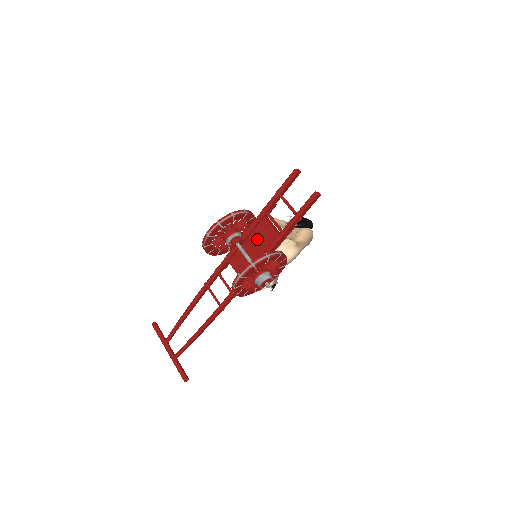
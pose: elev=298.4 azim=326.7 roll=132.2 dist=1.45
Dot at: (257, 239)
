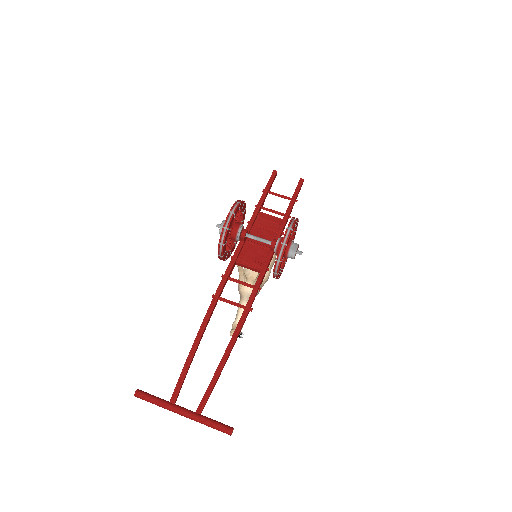
Dot at: (261, 230)
